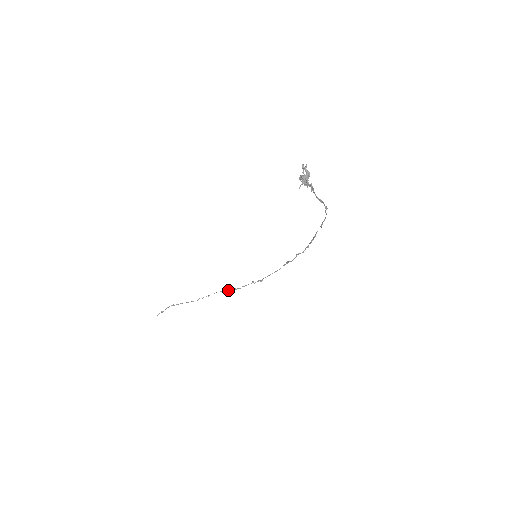
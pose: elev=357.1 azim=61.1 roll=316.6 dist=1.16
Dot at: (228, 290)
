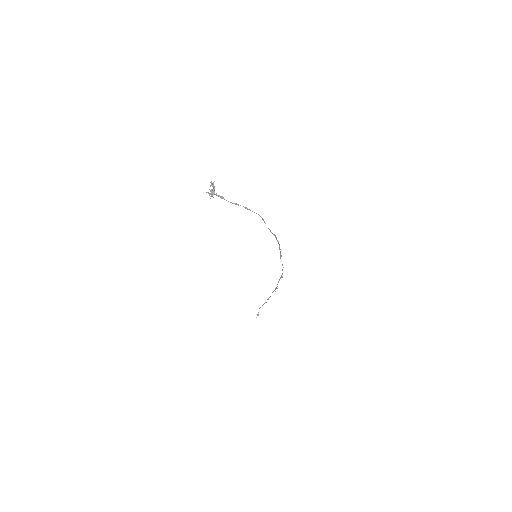
Dot at: (275, 289)
